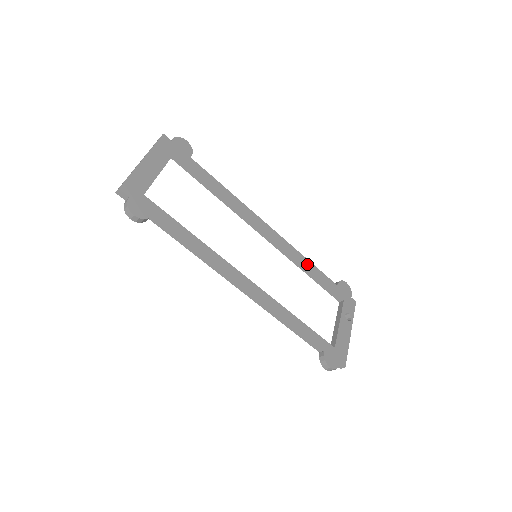
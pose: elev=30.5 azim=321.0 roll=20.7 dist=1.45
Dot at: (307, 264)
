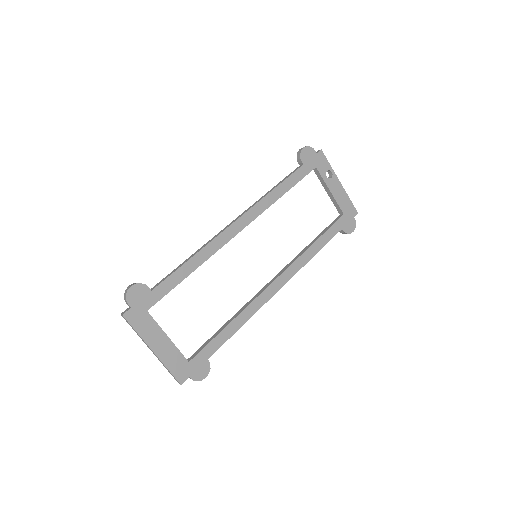
Dot at: (277, 194)
